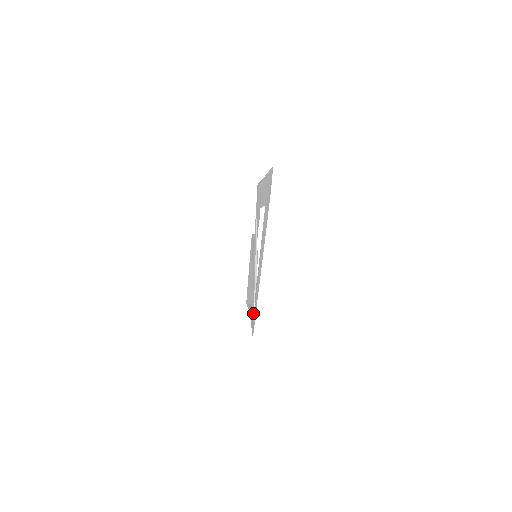
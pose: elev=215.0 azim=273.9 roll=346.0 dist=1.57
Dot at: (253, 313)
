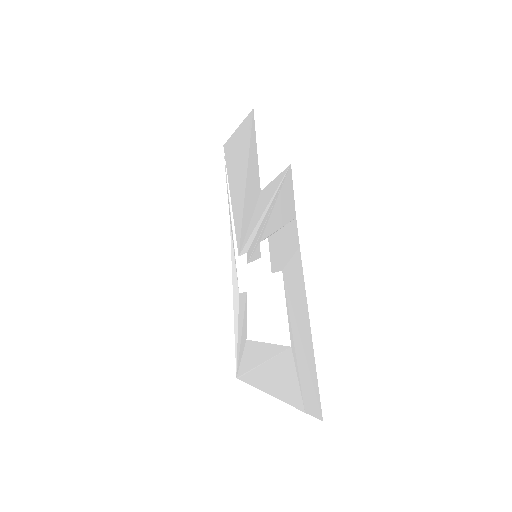
Dot at: (238, 294)
